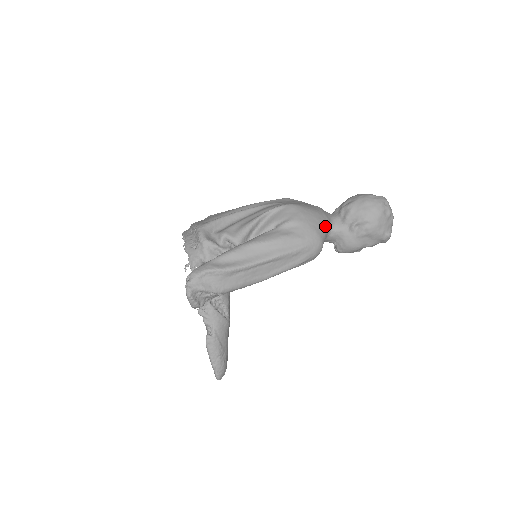
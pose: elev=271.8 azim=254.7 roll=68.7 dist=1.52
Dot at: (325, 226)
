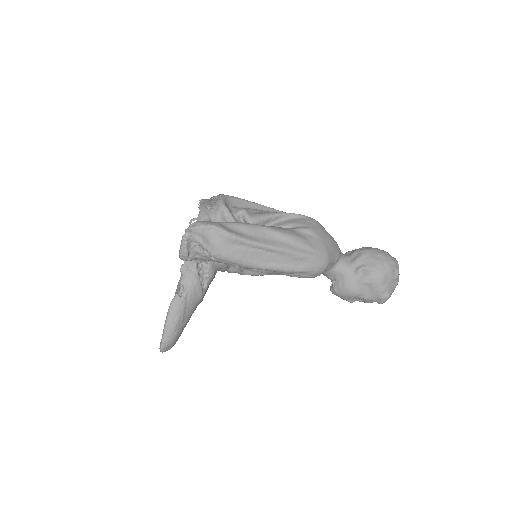
Dot at: (336, 254)
